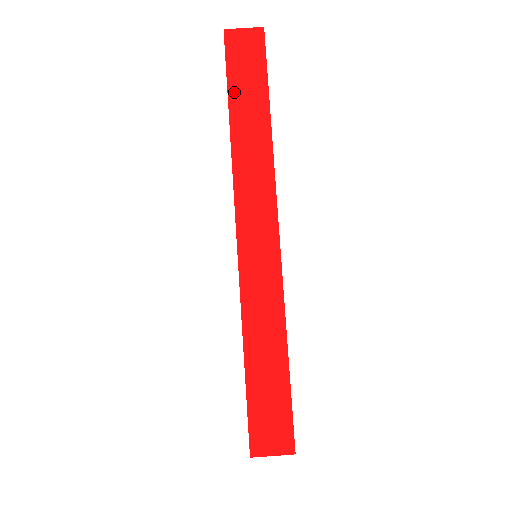
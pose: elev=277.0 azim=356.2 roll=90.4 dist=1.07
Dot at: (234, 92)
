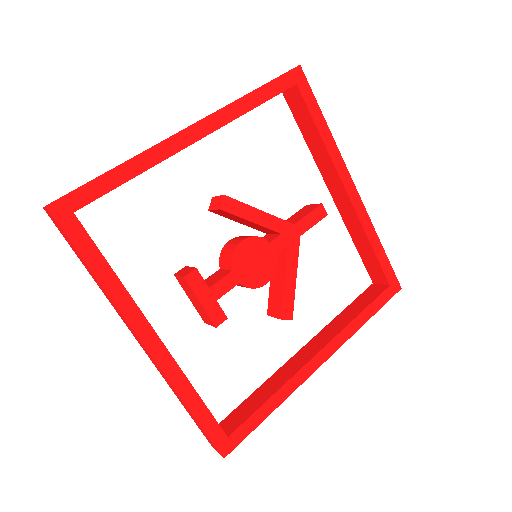
Dot at: (76, 254)
